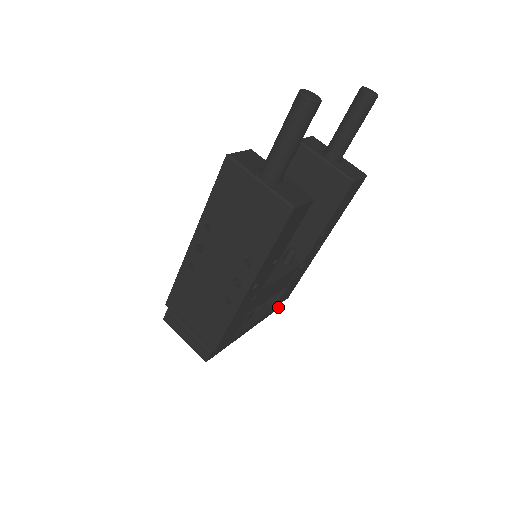
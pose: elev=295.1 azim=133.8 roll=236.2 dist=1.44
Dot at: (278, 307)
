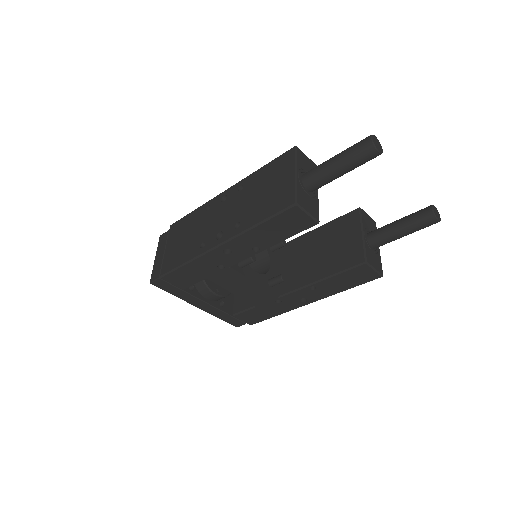
Dot at: (238, 326)
